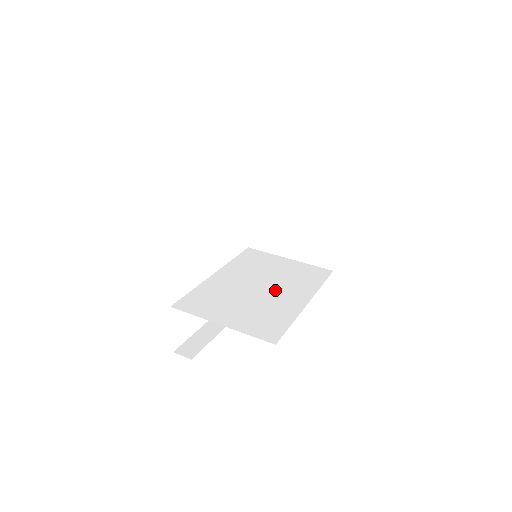
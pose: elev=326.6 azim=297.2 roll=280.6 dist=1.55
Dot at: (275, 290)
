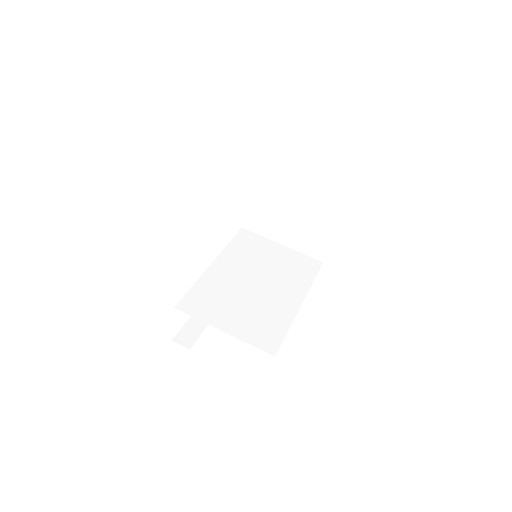
Dot at: (271, 287)
